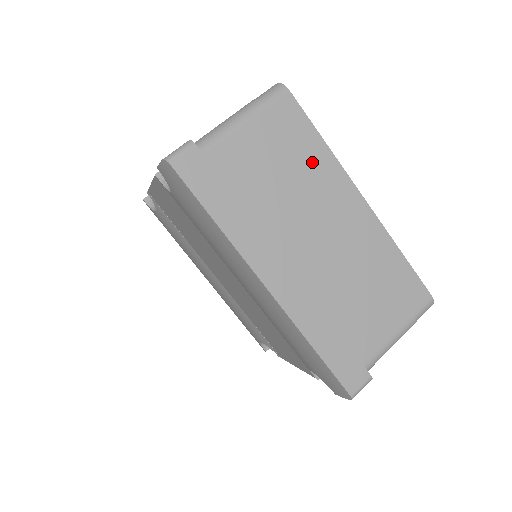
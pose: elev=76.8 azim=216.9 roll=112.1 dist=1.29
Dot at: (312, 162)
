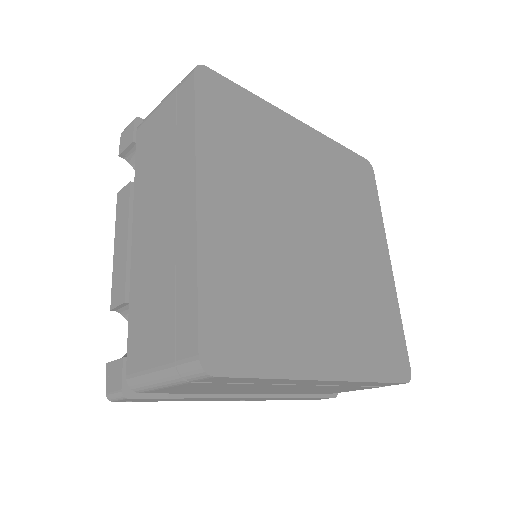
Dot at: (261, 383)
